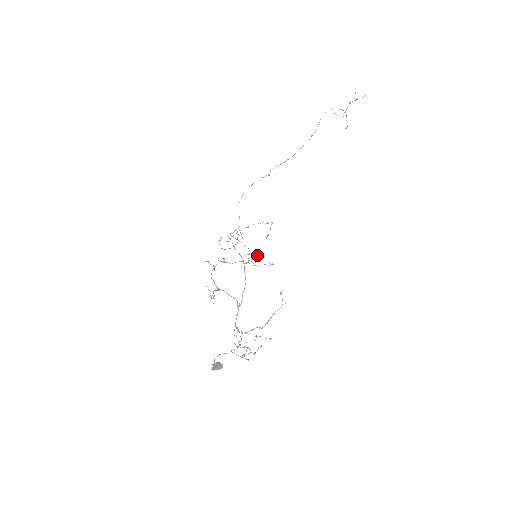
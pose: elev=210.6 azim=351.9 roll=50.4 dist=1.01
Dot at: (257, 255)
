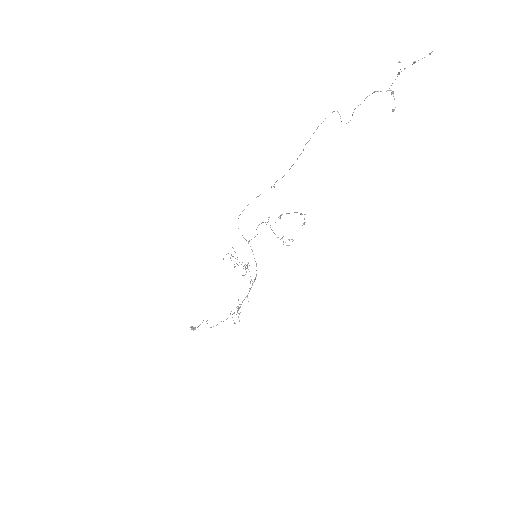
Dot at: (234, 266)
